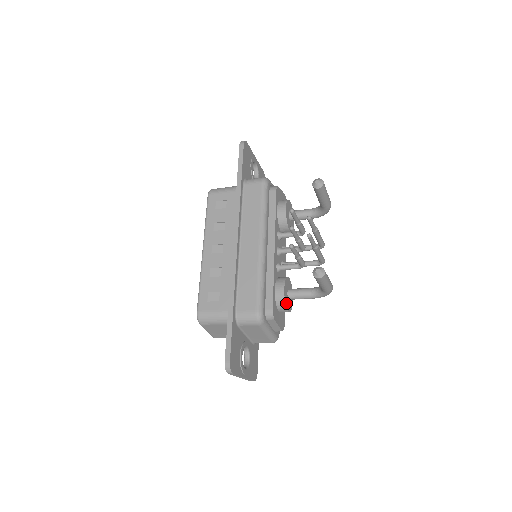
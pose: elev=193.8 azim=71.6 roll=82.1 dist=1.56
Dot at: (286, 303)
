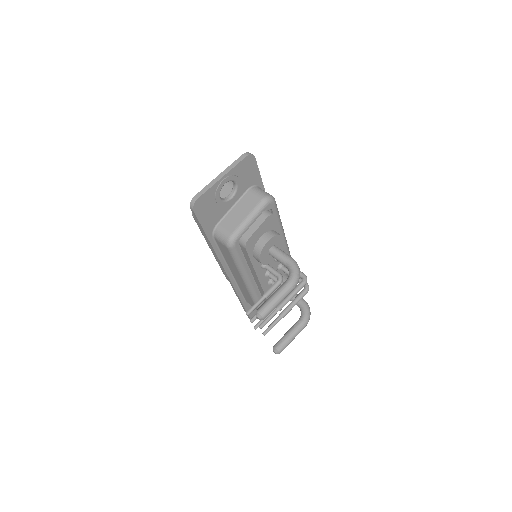
Dot at: occluded
